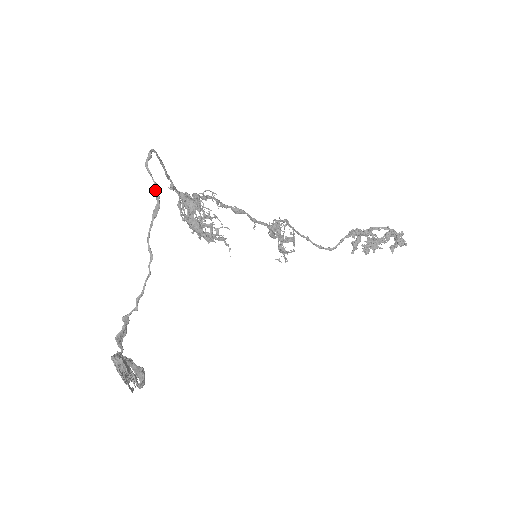
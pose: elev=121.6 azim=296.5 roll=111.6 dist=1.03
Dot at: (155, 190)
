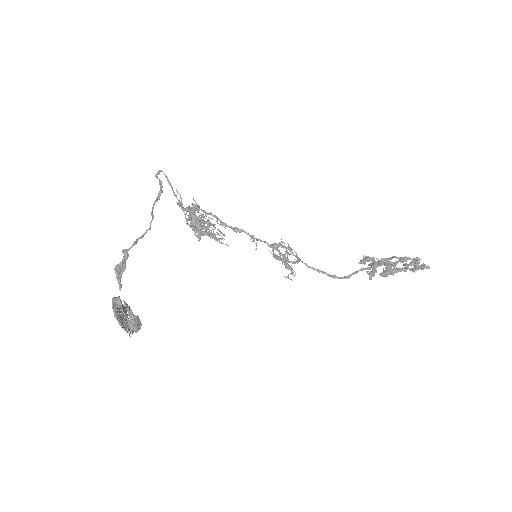
Dot at: (159, 183)
